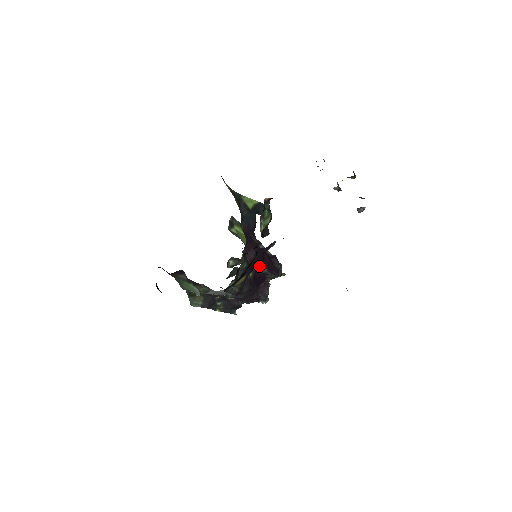
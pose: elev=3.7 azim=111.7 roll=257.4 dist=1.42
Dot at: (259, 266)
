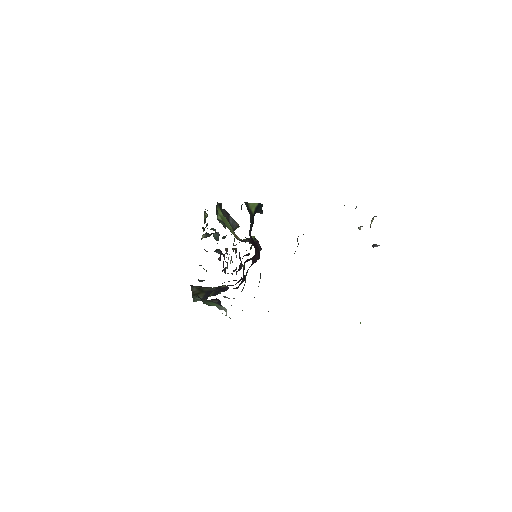
Dot at: occluded
